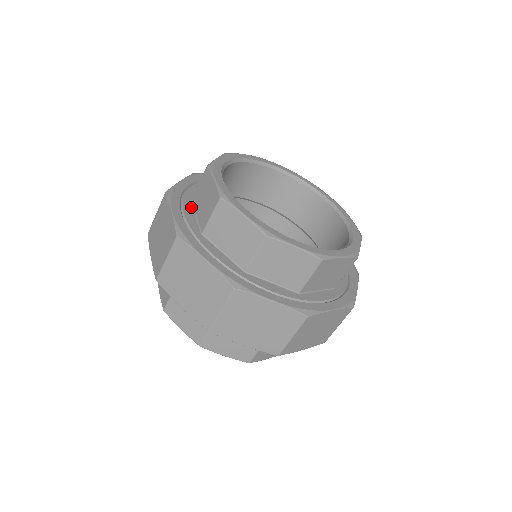
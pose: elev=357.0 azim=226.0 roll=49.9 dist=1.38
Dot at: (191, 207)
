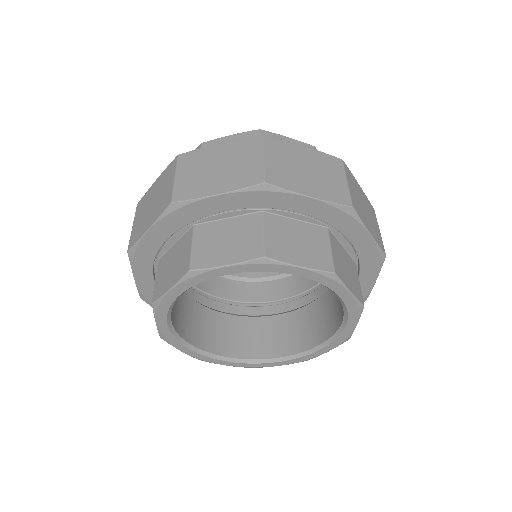
Dot at: occluded
